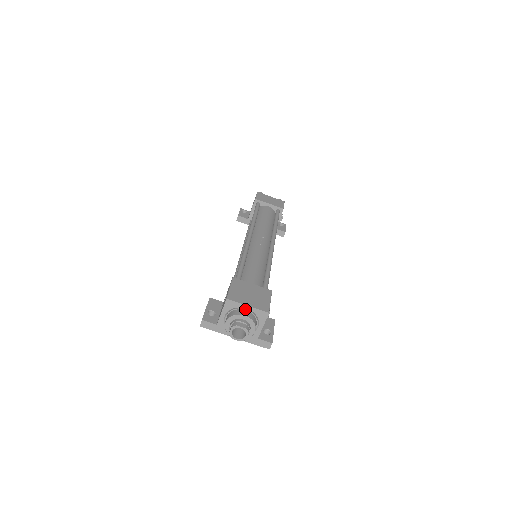
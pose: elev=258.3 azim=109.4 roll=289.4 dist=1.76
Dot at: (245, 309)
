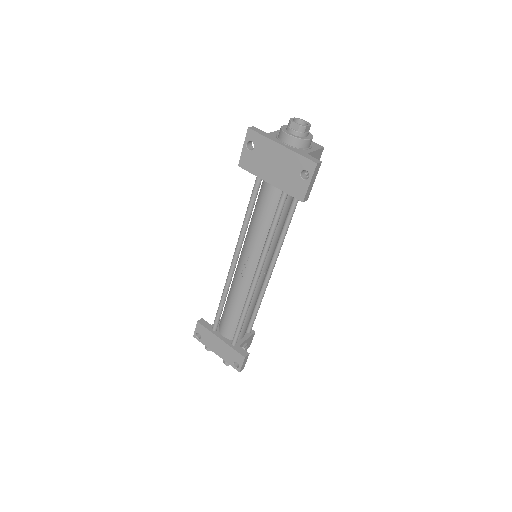
Dot at: occluded
